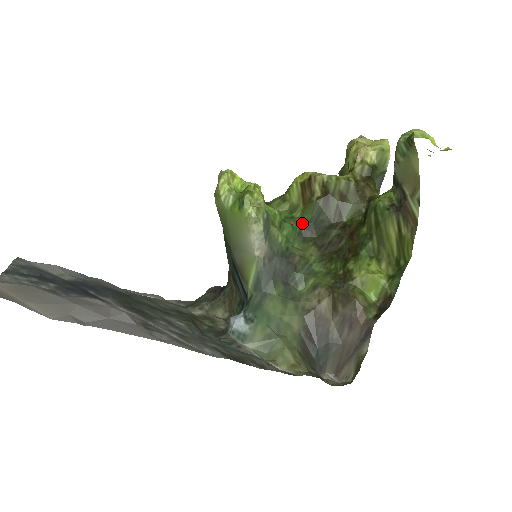
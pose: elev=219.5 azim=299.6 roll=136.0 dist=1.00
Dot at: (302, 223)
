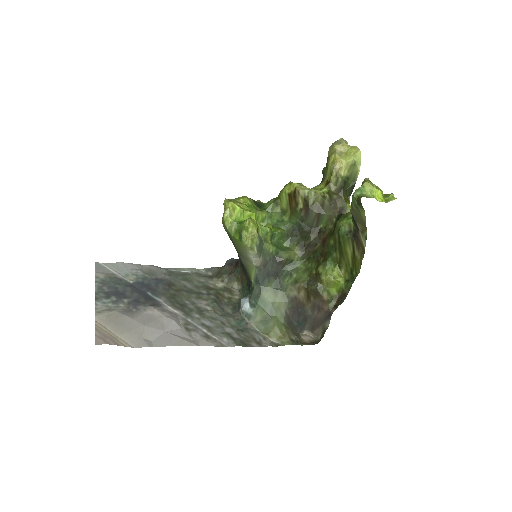
Dot at: (290, 226)
